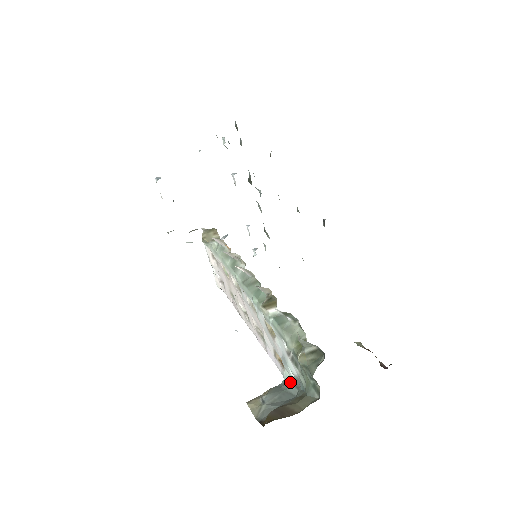
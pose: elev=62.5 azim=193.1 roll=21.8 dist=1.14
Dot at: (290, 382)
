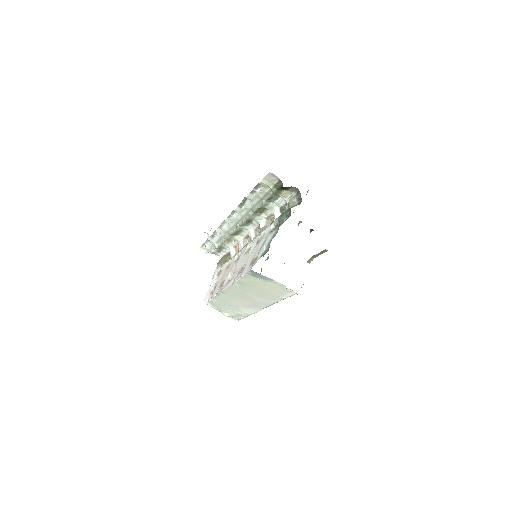
Dot at: (258, 259)
